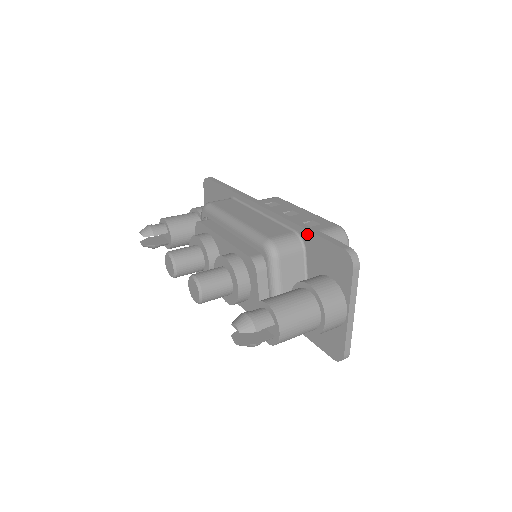
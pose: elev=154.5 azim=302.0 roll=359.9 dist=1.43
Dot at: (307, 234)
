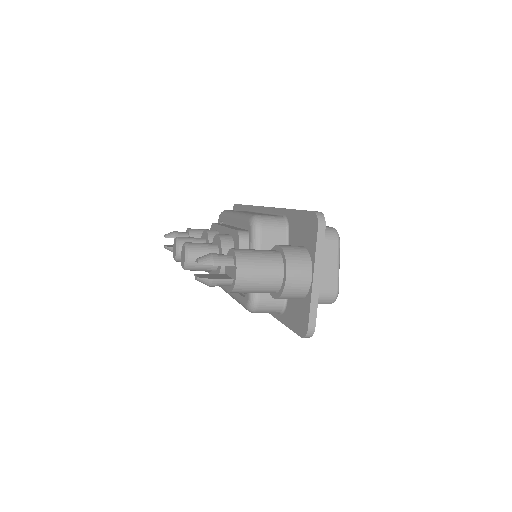
Dot at: (291, 213)
